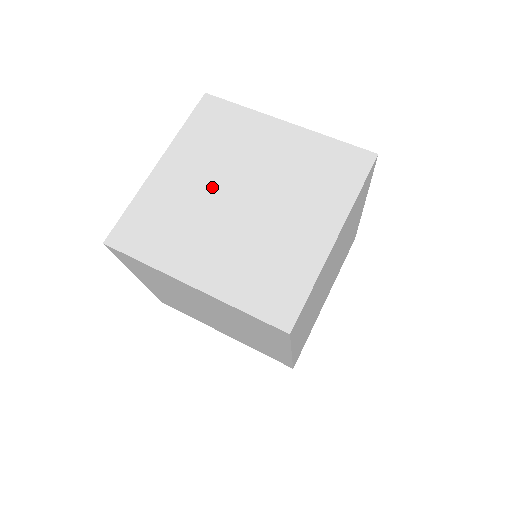
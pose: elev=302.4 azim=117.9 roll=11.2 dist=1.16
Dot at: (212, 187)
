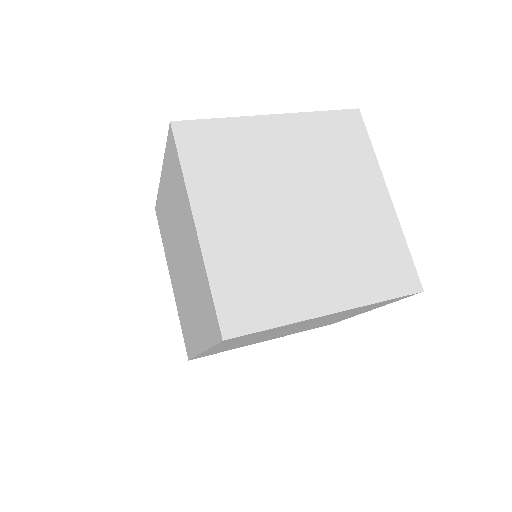
Dot at: (268, 215)
